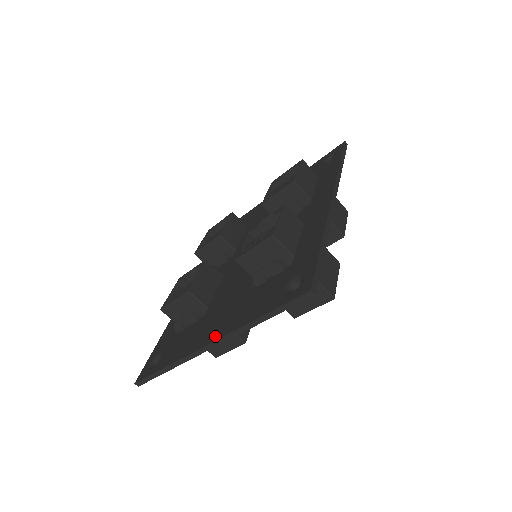
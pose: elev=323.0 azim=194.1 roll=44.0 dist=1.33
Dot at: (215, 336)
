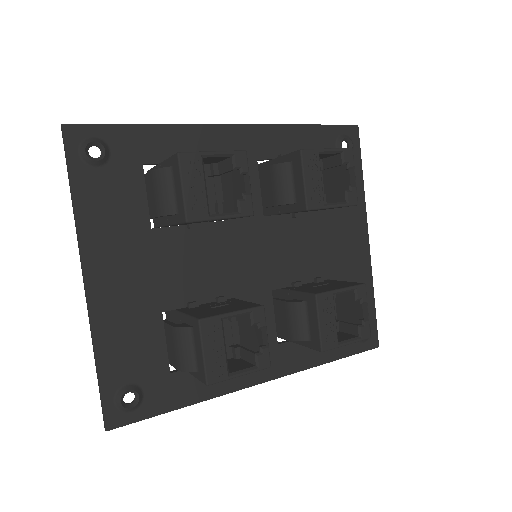
Dot at: (91, 271)
